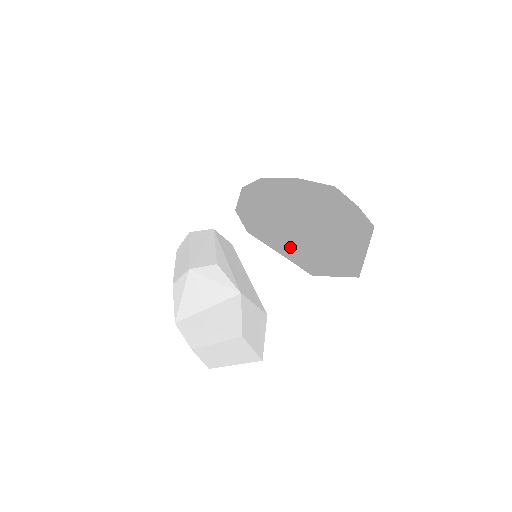
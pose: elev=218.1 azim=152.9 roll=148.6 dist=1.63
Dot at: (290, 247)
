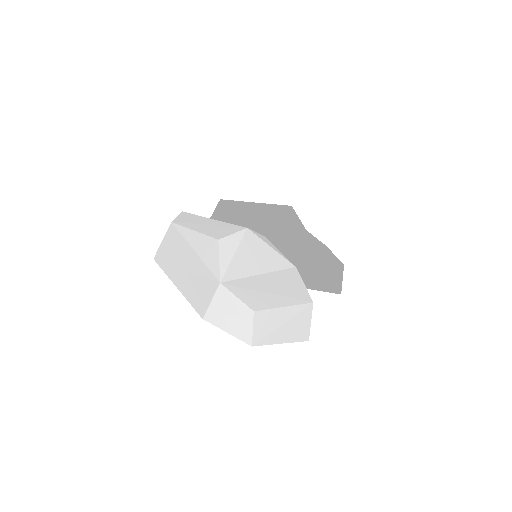
Dot at: (299, 252)
